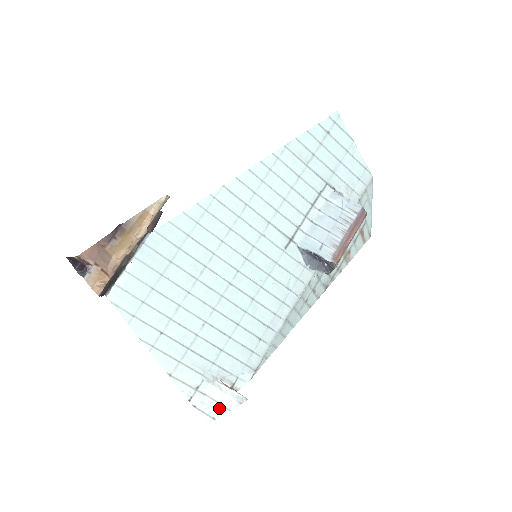
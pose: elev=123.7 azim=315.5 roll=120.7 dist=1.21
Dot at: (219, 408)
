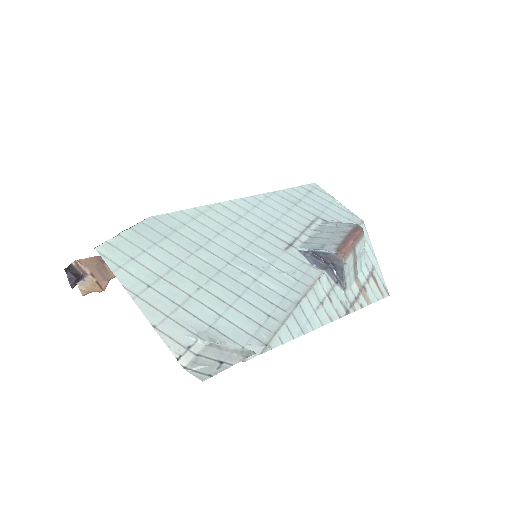
Dot at: (218, 365)
